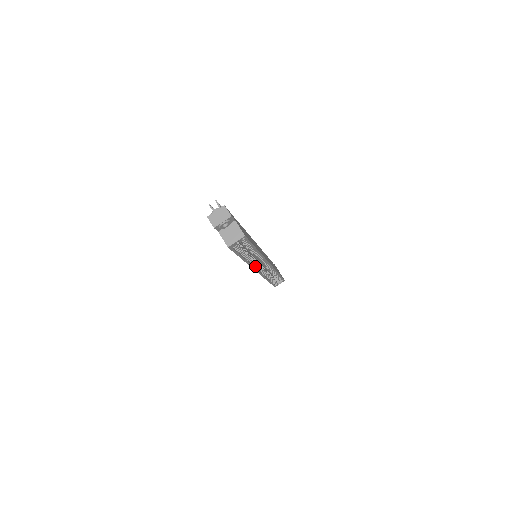
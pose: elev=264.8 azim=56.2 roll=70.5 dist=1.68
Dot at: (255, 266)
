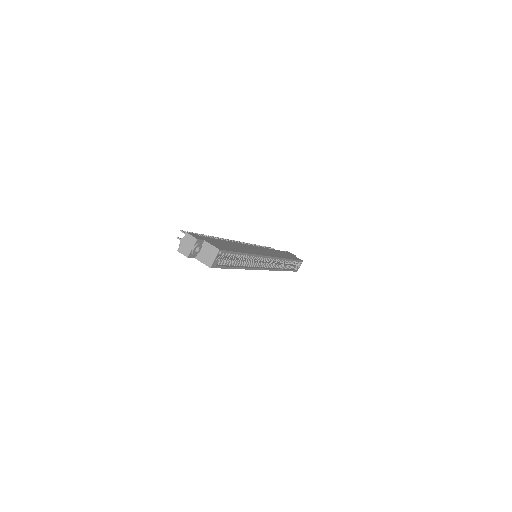
Dot at: (258, 266)
